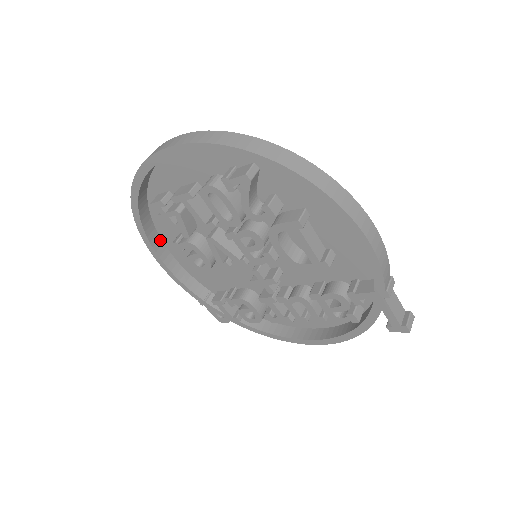
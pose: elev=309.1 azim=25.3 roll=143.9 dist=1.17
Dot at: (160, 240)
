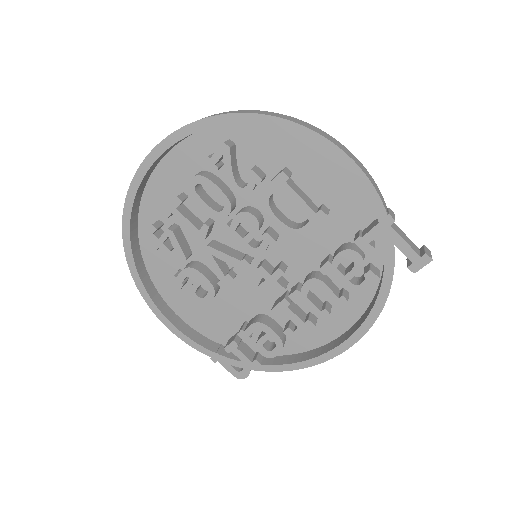
Dot at: (158, 294)
